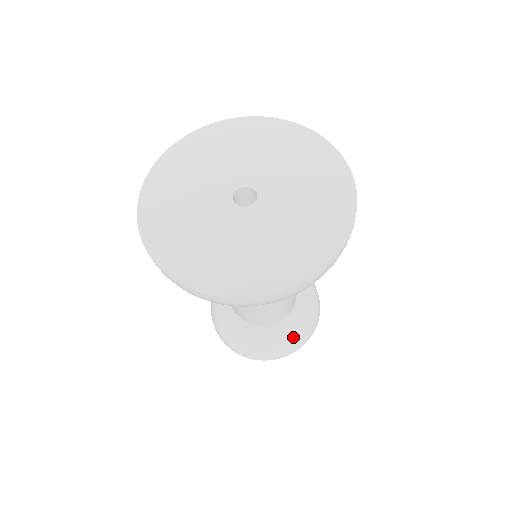
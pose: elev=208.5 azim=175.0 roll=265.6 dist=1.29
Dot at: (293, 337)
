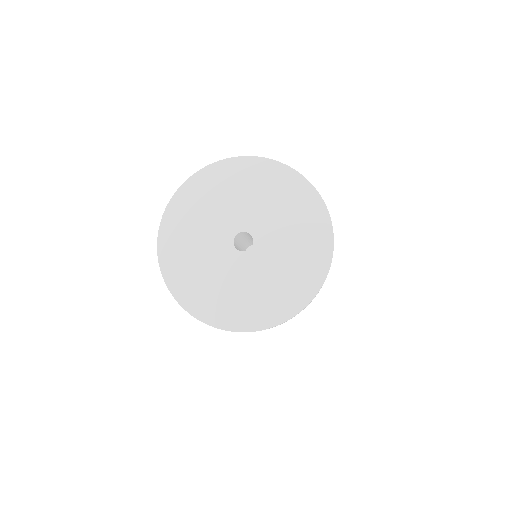
Dot at: occluded
